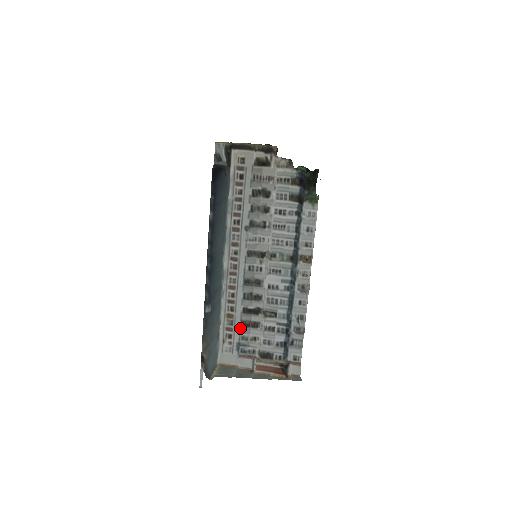
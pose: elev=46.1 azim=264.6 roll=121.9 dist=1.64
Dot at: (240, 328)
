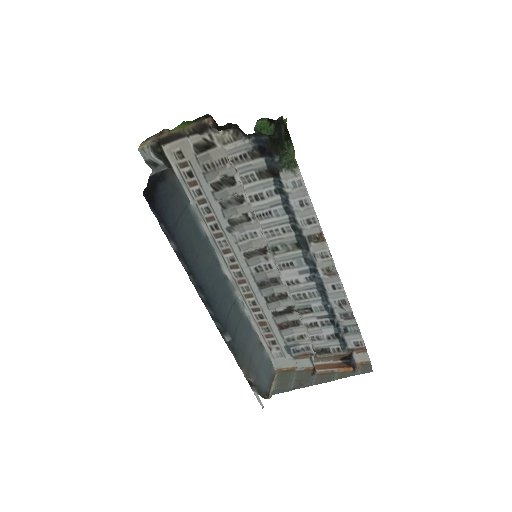
Dot at: (280, 332)
